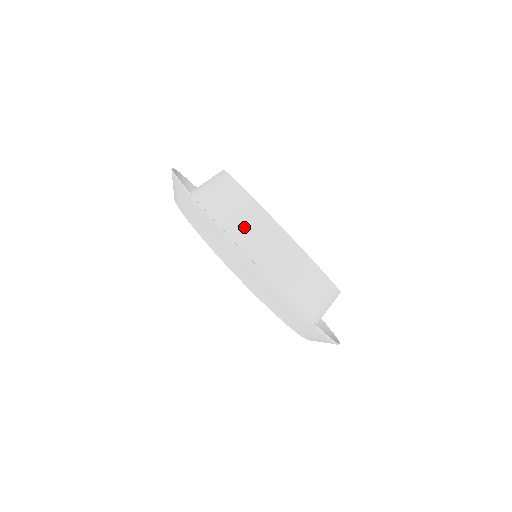
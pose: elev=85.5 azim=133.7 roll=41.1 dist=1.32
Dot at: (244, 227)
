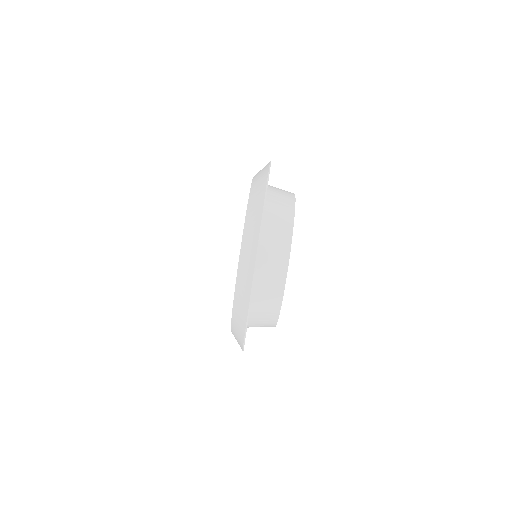
Dot at: (271, 243)
